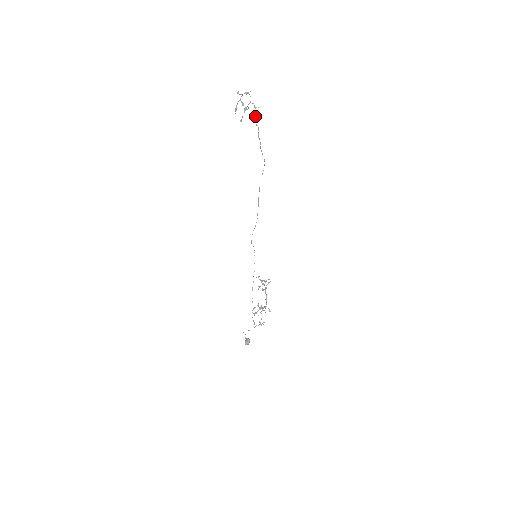
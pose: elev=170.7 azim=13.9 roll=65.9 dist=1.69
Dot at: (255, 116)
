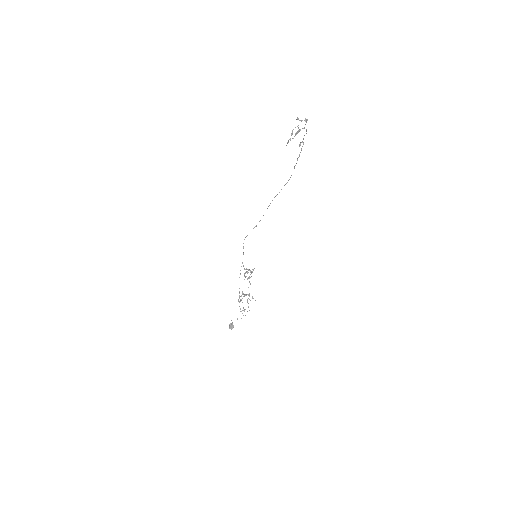
Dot at: occluded
